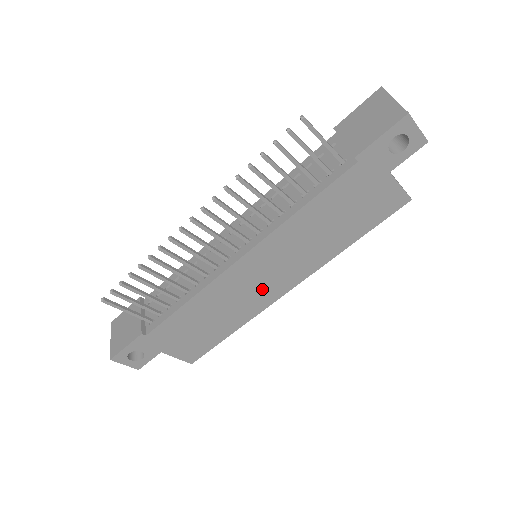
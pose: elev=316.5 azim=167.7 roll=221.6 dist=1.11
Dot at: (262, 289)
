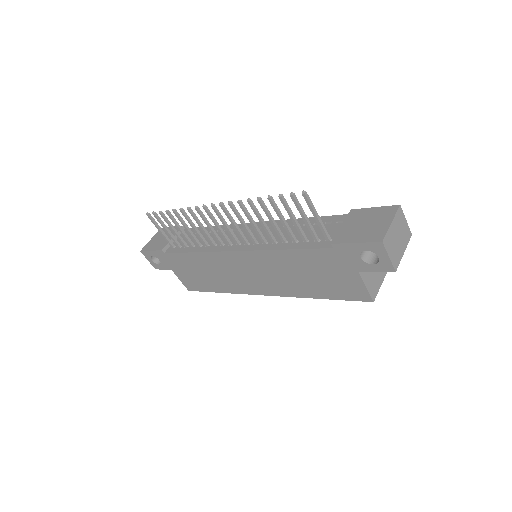
Dot at: (245, 280)
